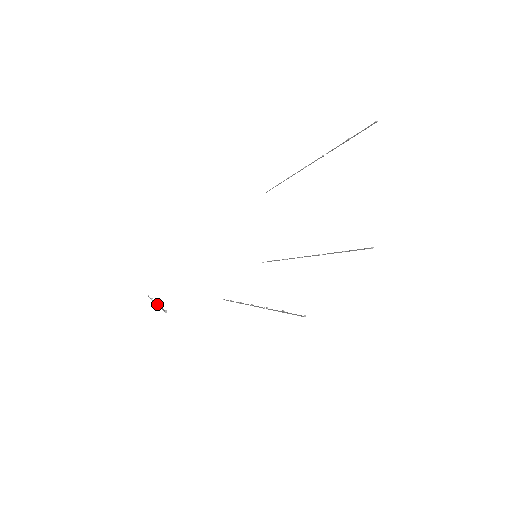
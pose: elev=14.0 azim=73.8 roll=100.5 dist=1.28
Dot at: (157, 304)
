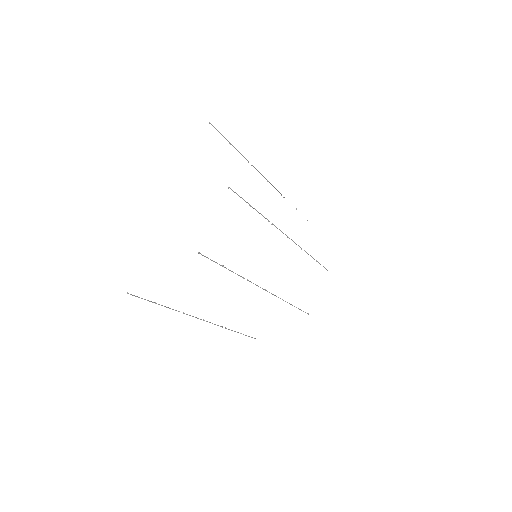
Dot at: occluded
